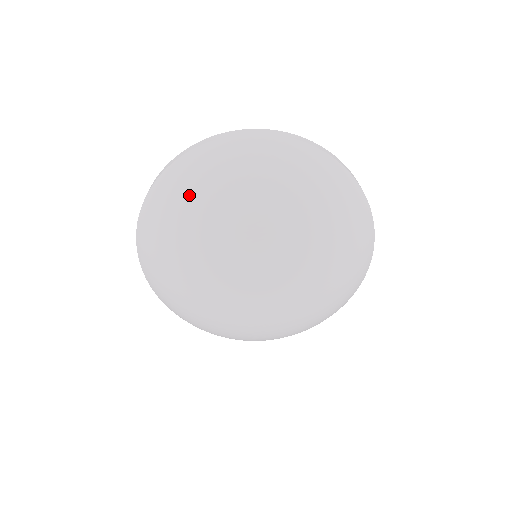
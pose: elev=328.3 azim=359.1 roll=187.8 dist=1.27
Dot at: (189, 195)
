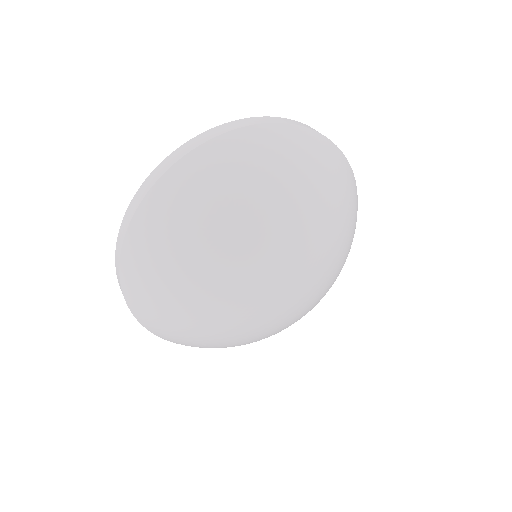
Dot at: (164, 266)
